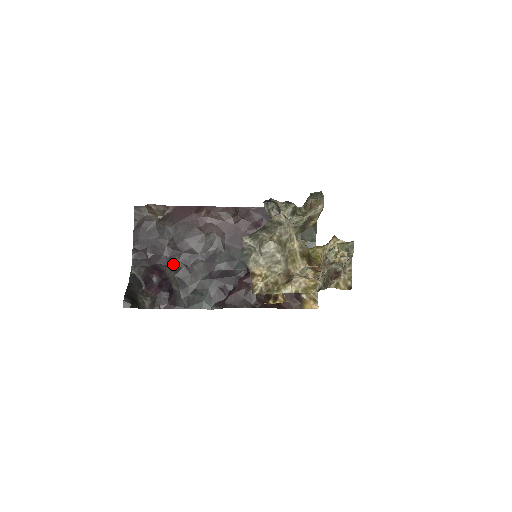
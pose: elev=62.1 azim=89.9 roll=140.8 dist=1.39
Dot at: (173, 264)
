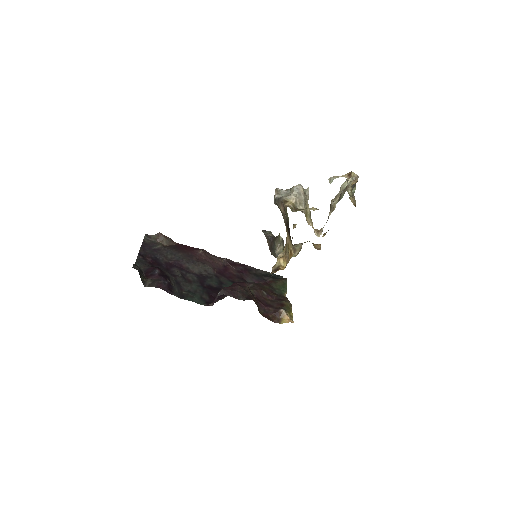
Dot at: (172, 272)
